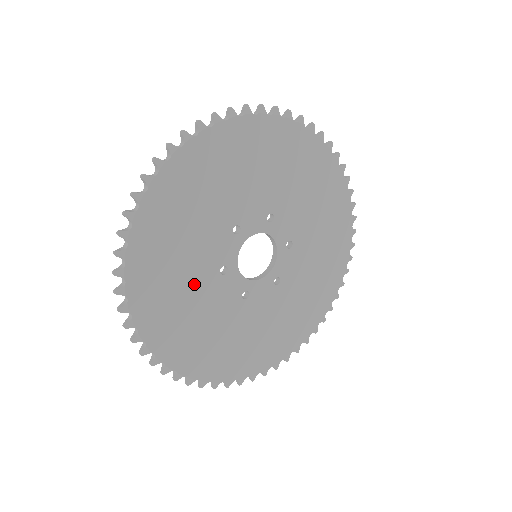
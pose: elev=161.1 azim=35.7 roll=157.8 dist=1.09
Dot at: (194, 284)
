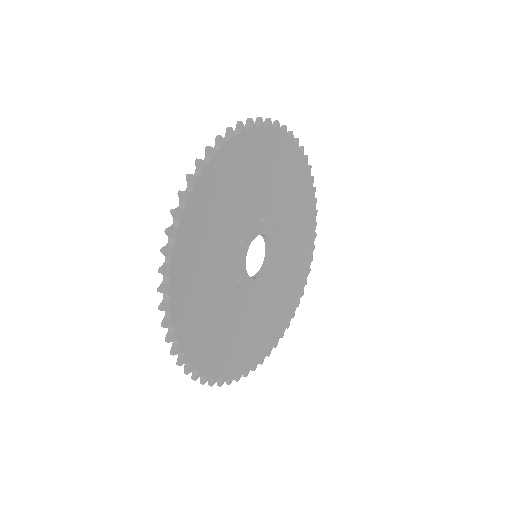
Dot at: (225, 230)
